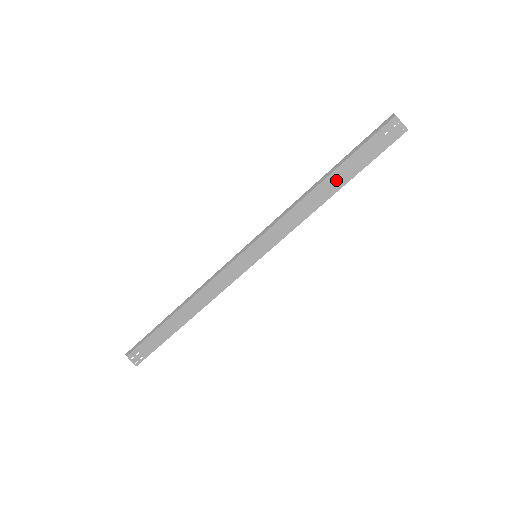
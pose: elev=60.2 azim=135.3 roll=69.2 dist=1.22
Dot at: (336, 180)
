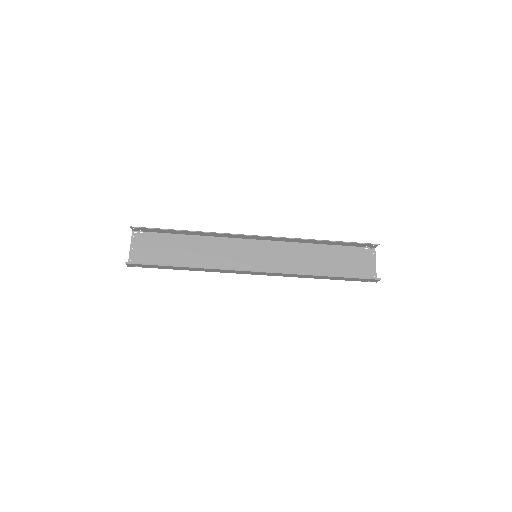
Dot at: (332, 278)
